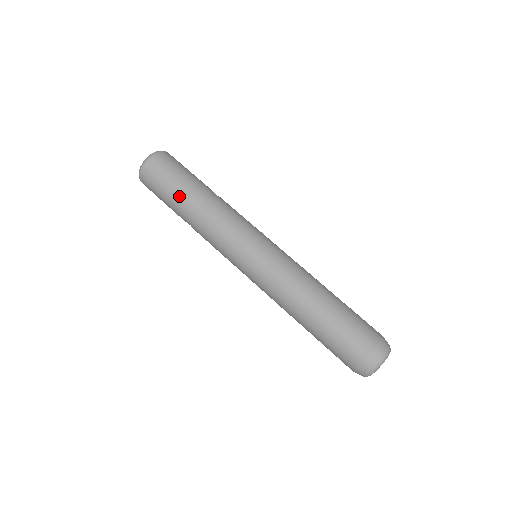
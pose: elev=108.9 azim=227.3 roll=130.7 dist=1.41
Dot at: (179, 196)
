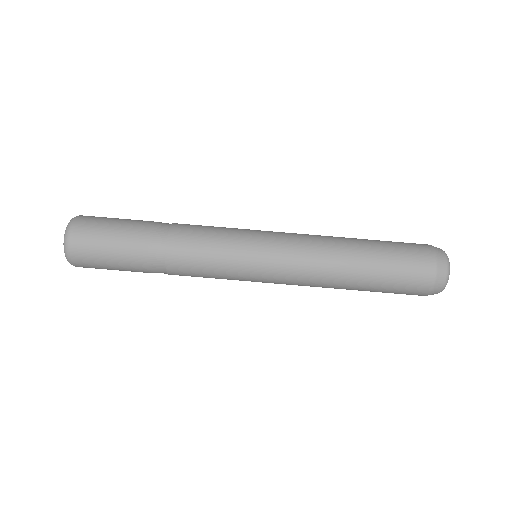
Dot at: (136, 235)
